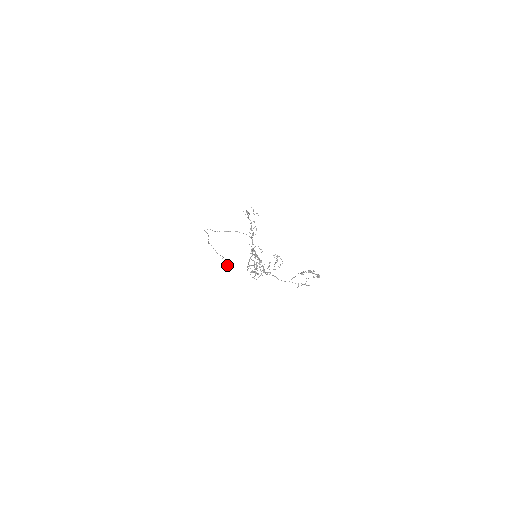
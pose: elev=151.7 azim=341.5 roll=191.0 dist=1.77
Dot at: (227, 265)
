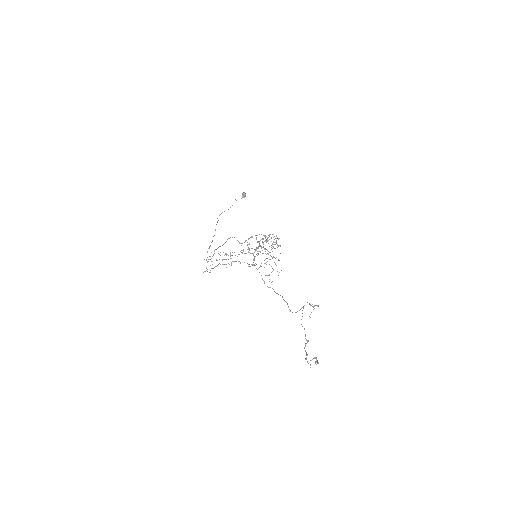
Dot at: occluded
